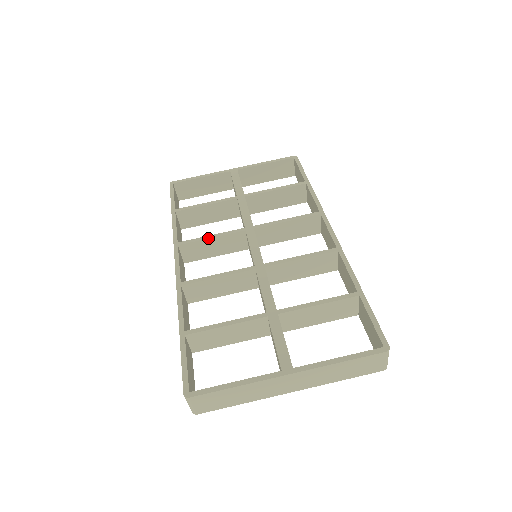
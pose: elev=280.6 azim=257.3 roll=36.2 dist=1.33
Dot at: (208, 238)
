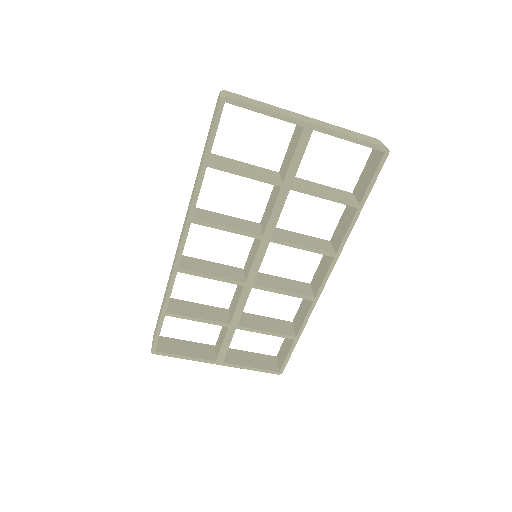
Dot at: (223, 230)
